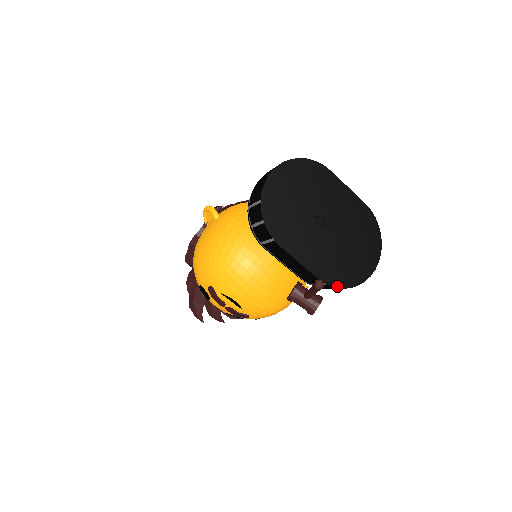
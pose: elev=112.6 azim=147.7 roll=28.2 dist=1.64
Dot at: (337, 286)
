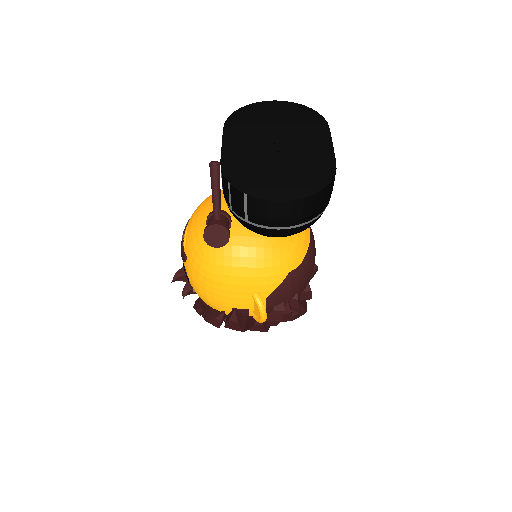
Dot at: (228, 178)
